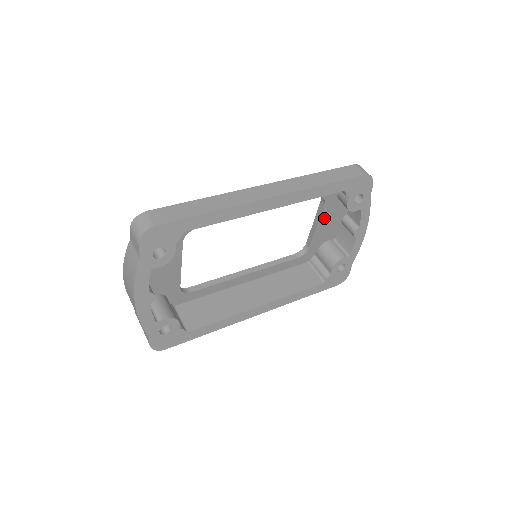
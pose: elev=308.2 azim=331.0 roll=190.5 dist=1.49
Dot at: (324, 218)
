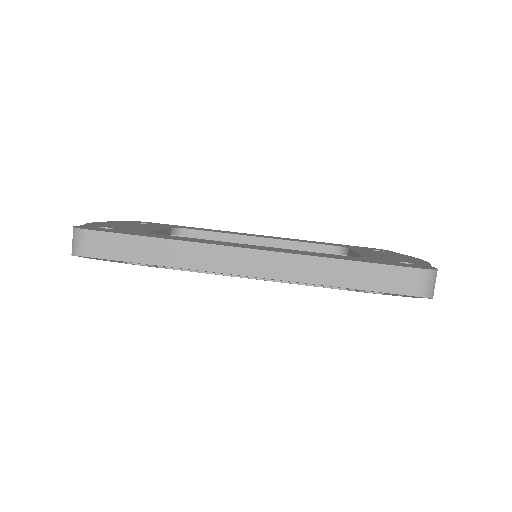
Dot at: occluded
